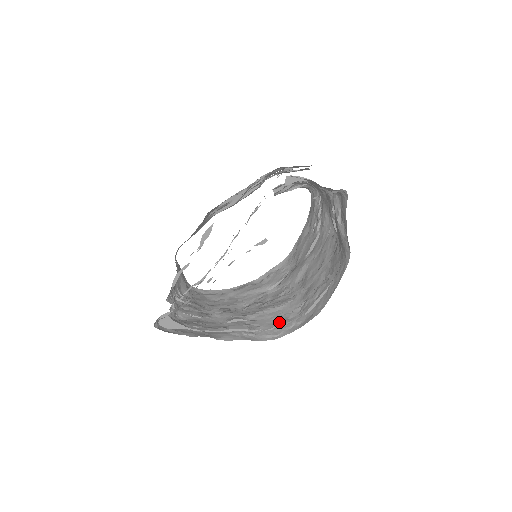
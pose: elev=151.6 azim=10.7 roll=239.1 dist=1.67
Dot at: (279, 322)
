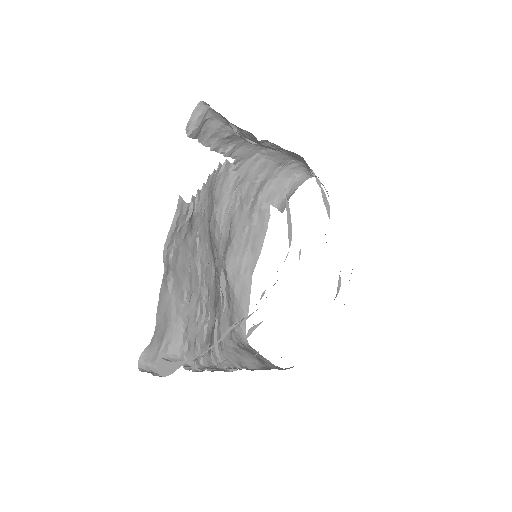
Dot at: occluded
